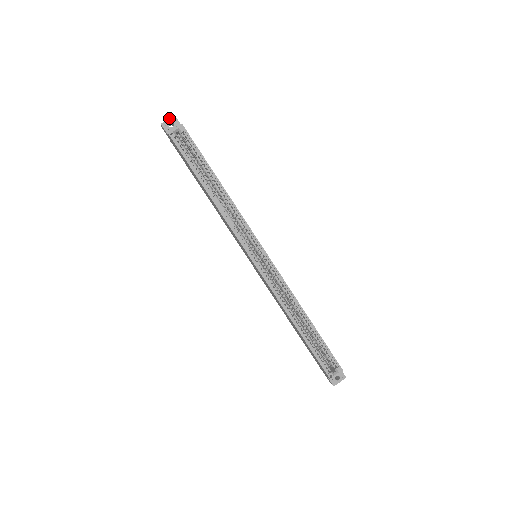
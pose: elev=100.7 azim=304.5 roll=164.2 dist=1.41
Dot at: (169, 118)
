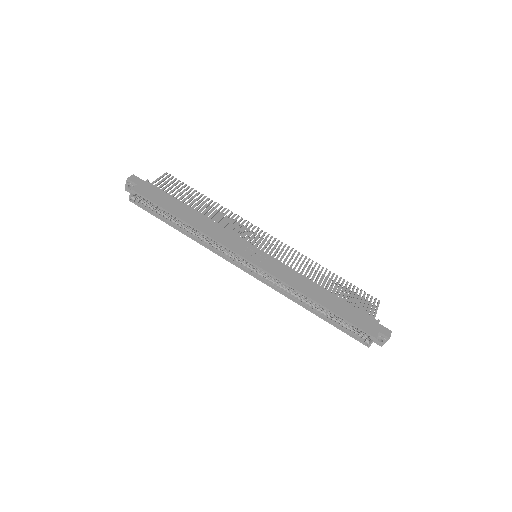
Dot at: (126, 183)
